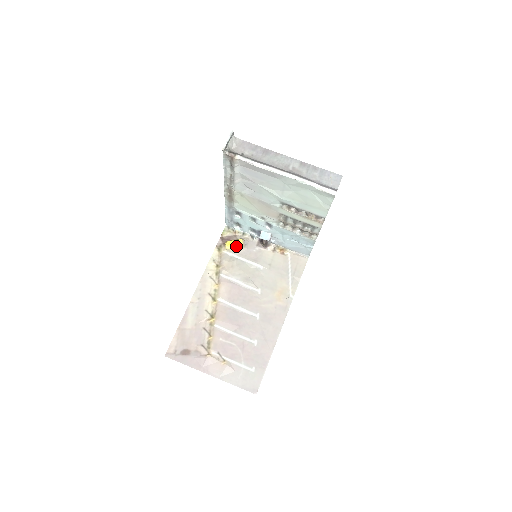
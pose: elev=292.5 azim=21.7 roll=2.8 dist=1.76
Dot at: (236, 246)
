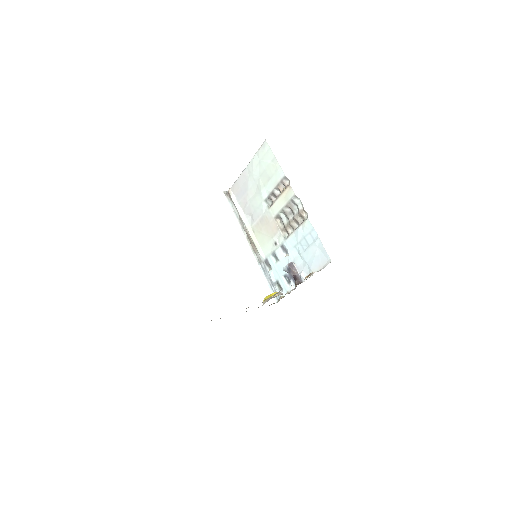
Dot at: occluded
